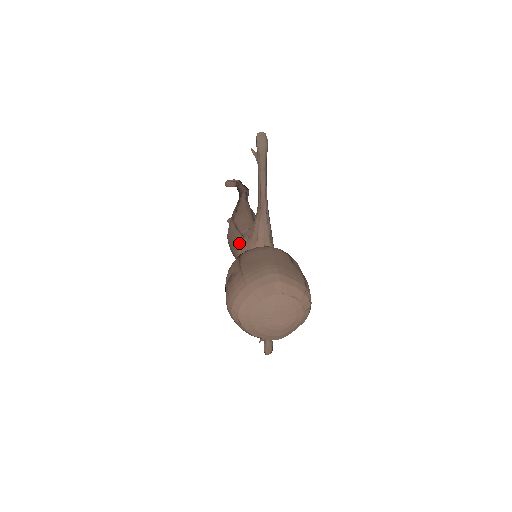
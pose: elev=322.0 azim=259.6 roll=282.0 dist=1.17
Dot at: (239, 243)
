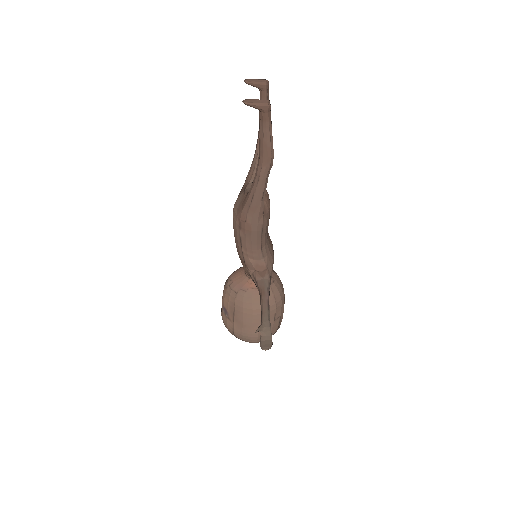
Dot at: (240, 259)
